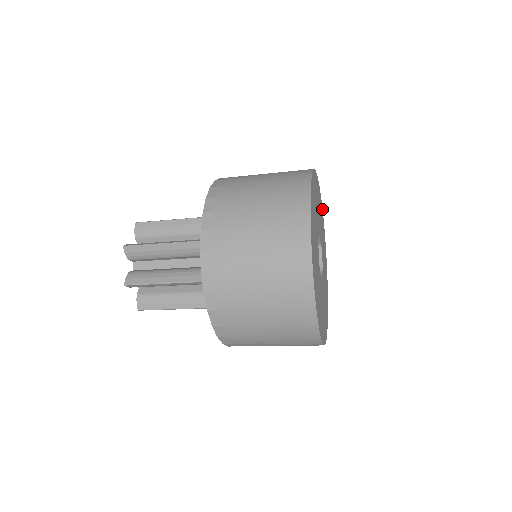
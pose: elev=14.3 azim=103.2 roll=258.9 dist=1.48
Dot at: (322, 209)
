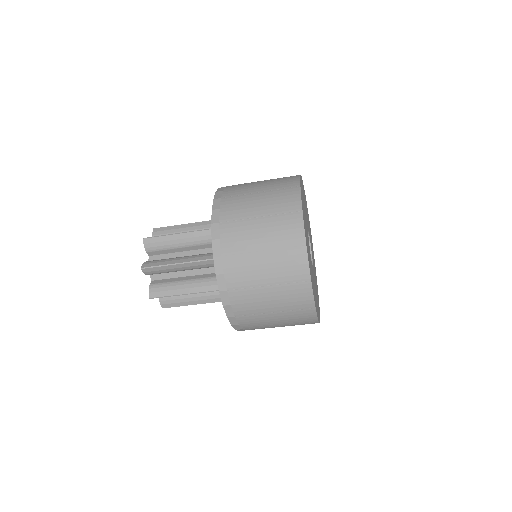
Dot at: occluded
